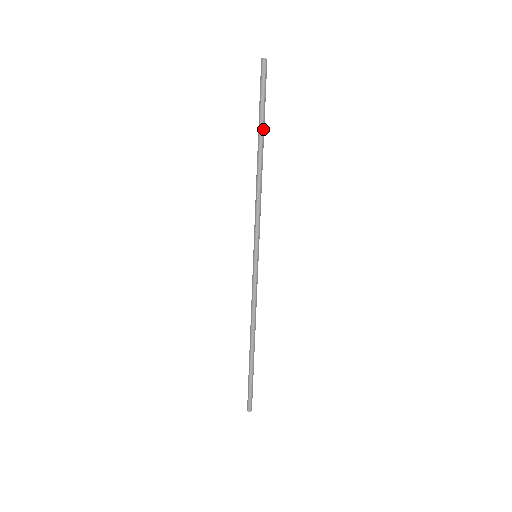
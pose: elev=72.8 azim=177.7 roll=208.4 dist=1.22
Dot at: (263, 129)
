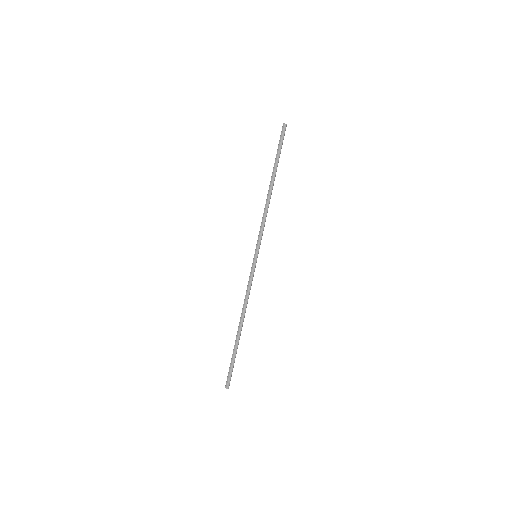
Dot at: (276, 167)
